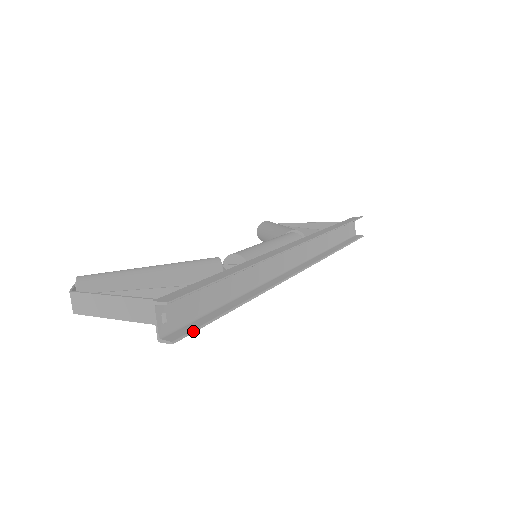
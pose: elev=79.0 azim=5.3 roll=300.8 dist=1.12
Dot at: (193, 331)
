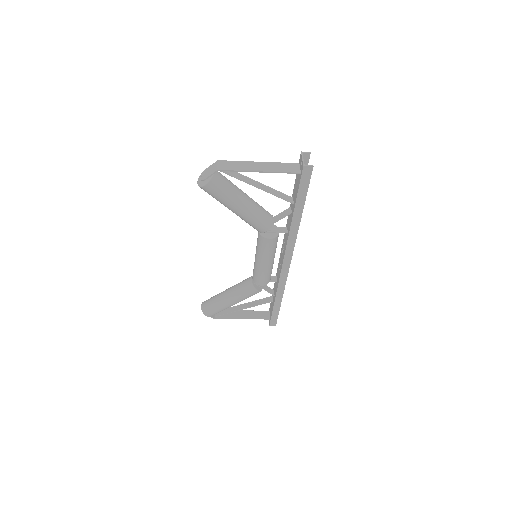
Dot at: occluded
